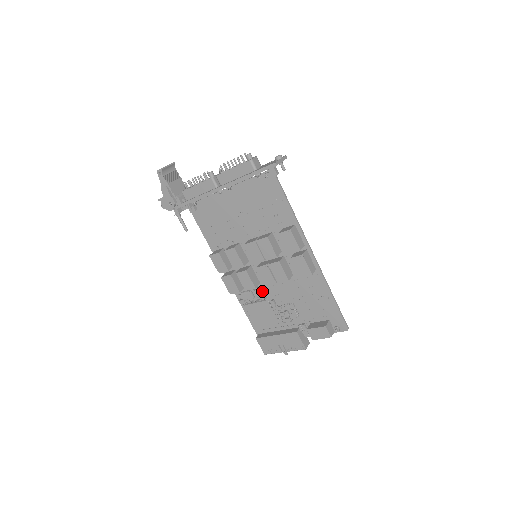
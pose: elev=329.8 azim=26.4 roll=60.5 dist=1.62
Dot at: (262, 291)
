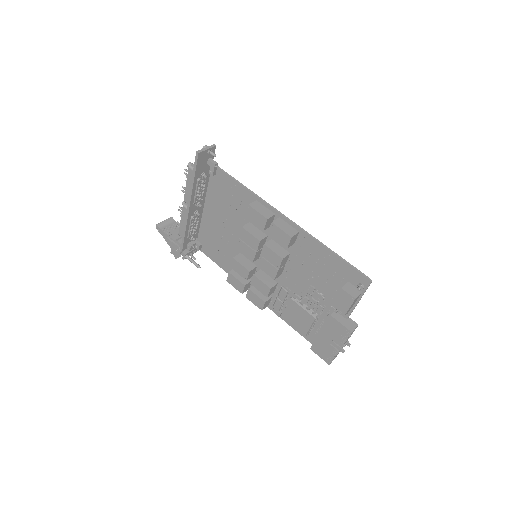
Dot at: (282, 290)
